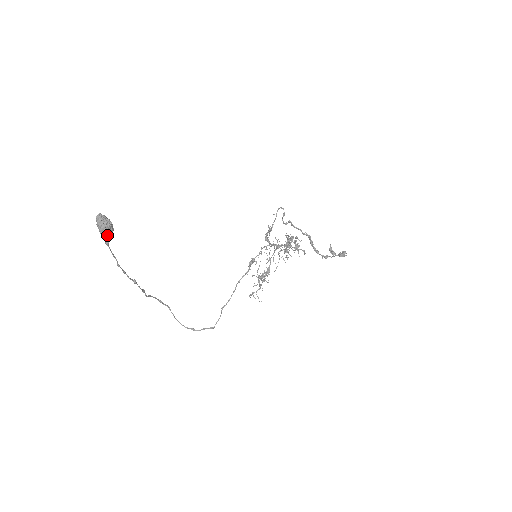
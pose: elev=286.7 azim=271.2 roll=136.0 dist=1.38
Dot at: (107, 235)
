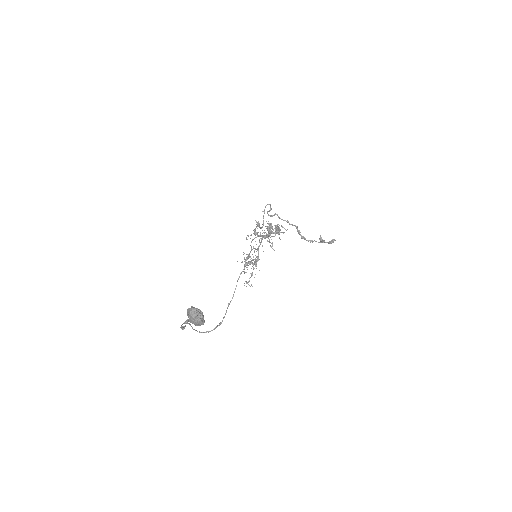
Dot at: (201, 324)
